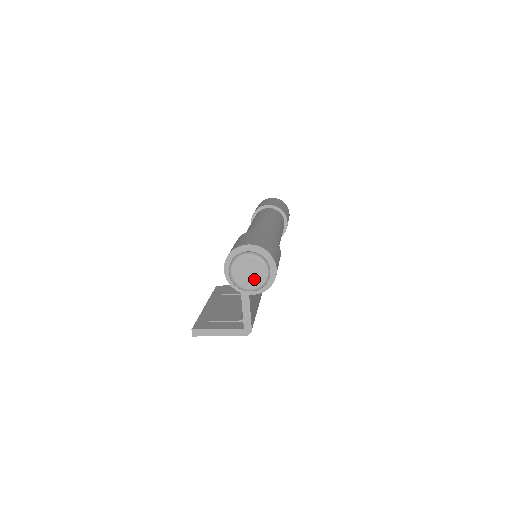
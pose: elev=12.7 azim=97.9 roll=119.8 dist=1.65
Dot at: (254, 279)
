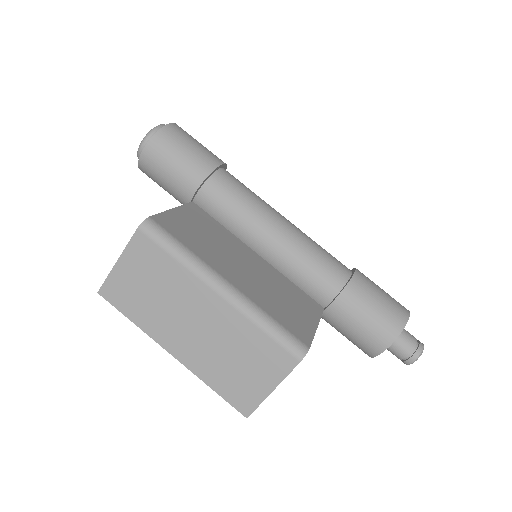
Dot at: occluded
